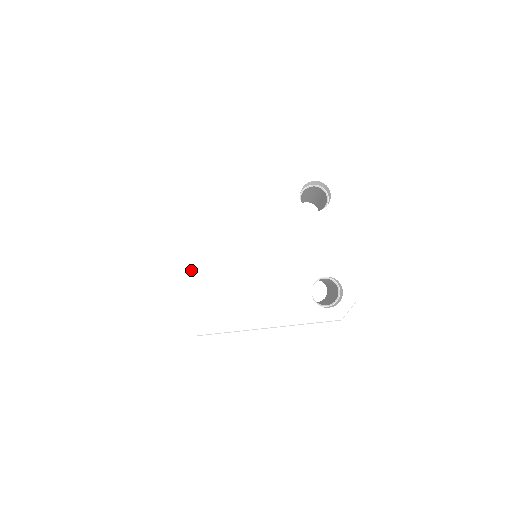
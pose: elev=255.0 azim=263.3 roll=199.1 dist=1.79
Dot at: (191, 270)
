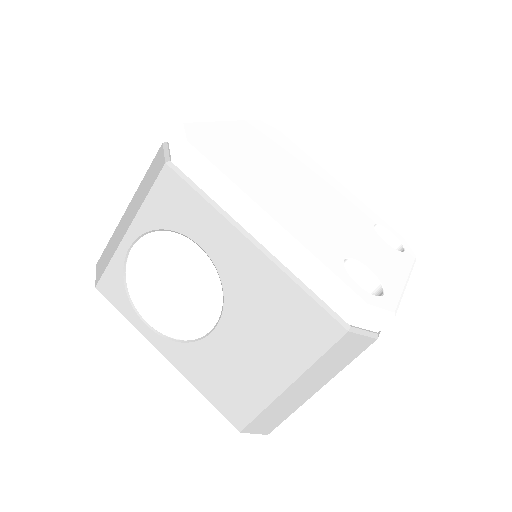
Dot at: (236, 136)
